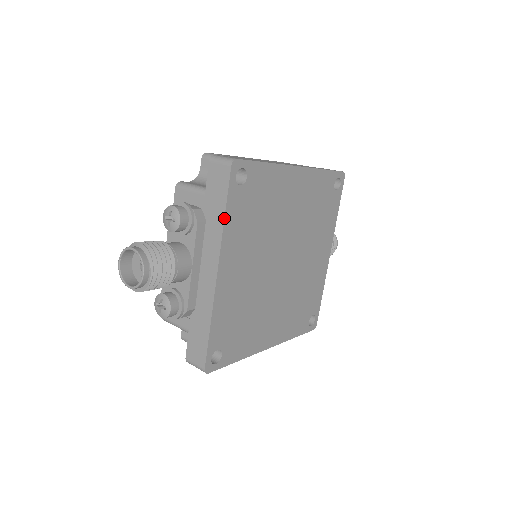
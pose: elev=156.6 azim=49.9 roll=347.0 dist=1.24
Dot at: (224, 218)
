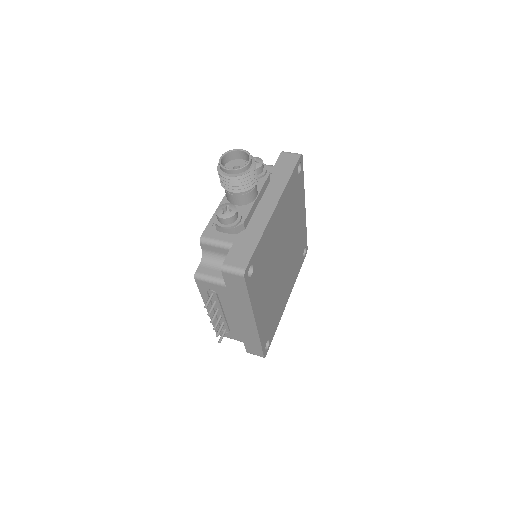
Dot at: (289, 178)
